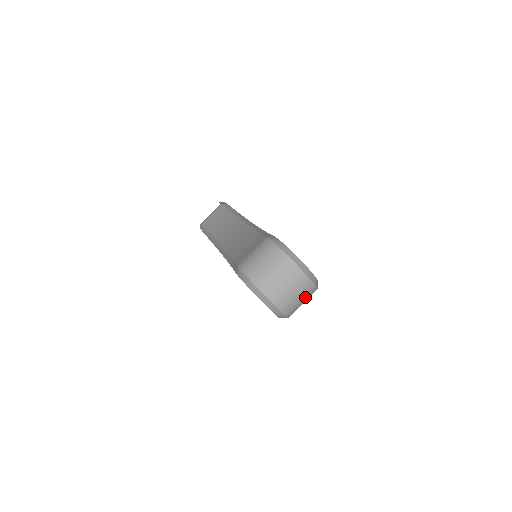
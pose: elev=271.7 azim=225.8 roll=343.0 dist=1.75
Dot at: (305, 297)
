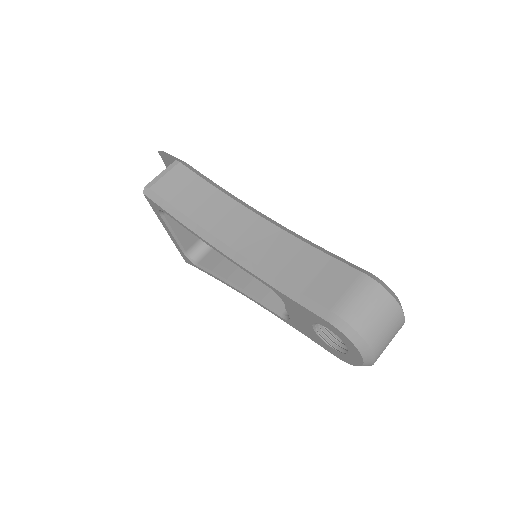
Dot at: occluded
